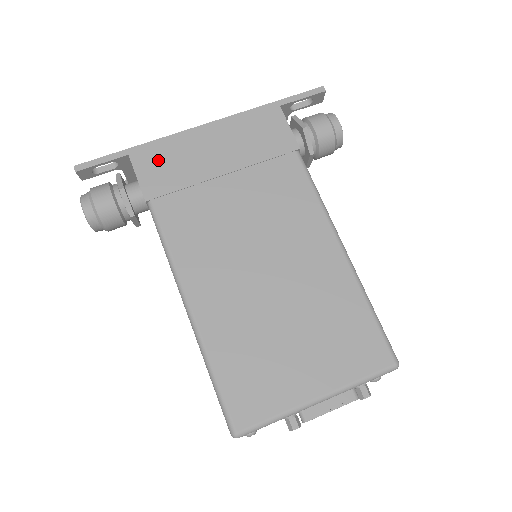
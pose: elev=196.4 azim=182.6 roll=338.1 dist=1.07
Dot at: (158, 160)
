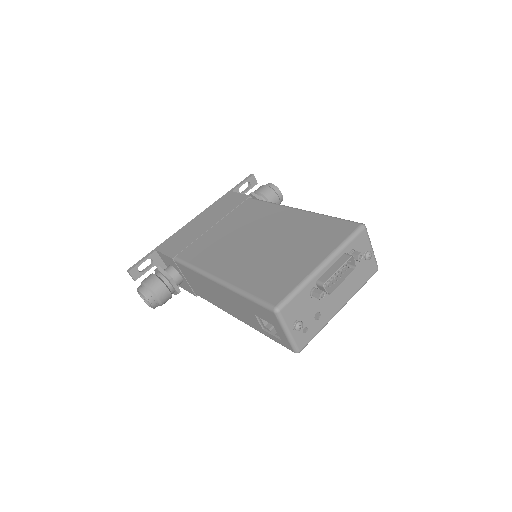
Dot at: (173, 242)
